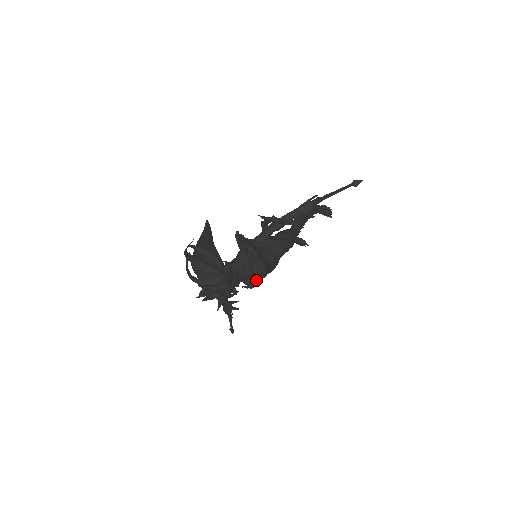
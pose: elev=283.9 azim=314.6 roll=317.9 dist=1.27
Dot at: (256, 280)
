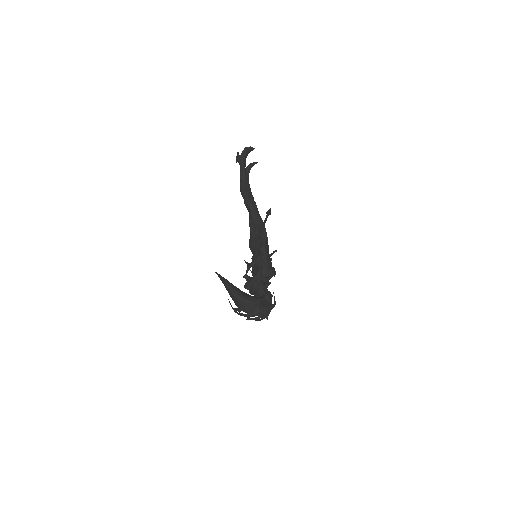
Dot at: occluded
